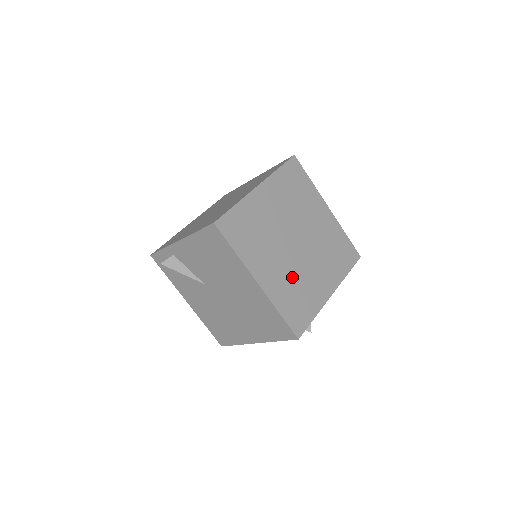
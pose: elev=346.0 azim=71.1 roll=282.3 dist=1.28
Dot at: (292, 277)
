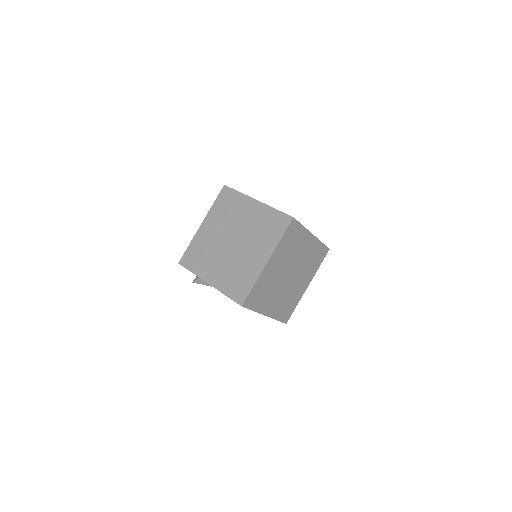
Dot at: (285, 297)
